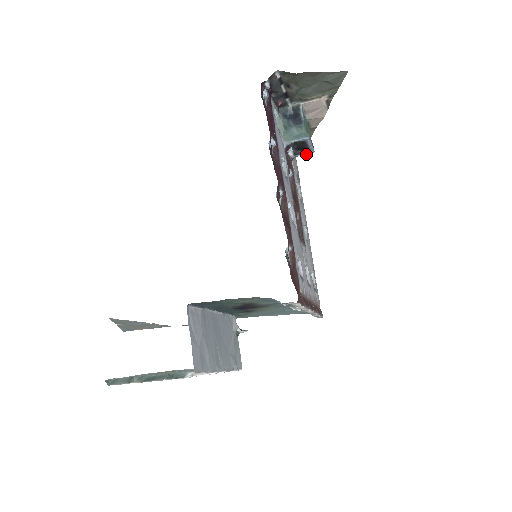
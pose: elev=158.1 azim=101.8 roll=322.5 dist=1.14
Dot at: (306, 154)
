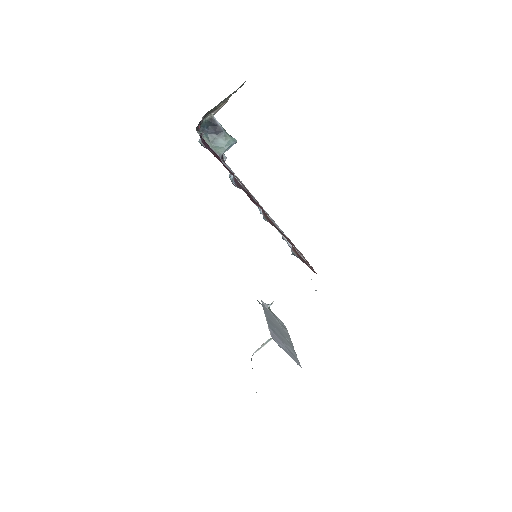
Dot at: occluded
